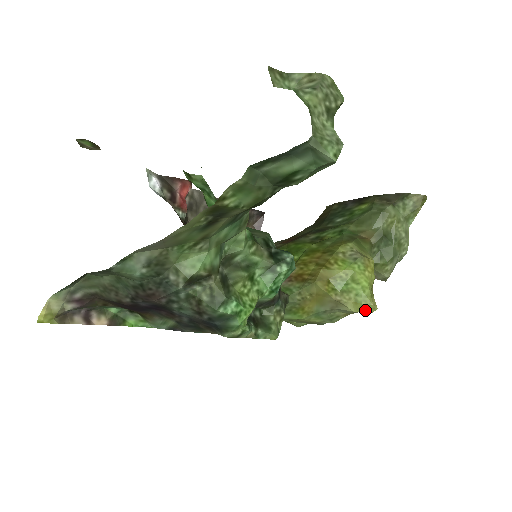
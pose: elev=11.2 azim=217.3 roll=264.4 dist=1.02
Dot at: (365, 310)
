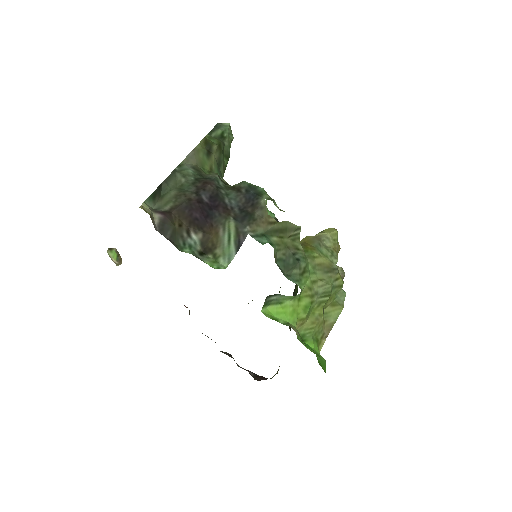
Dot at: (332, 231)
